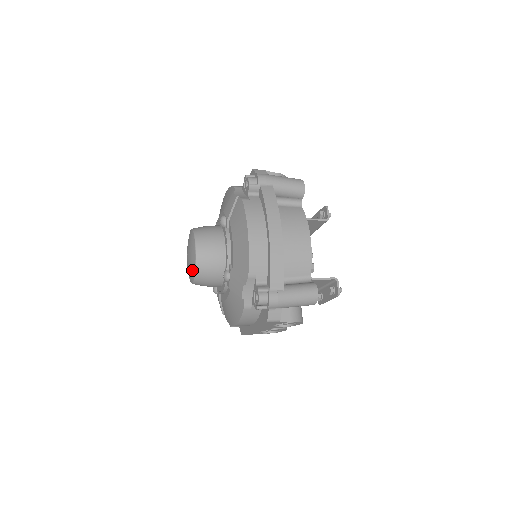
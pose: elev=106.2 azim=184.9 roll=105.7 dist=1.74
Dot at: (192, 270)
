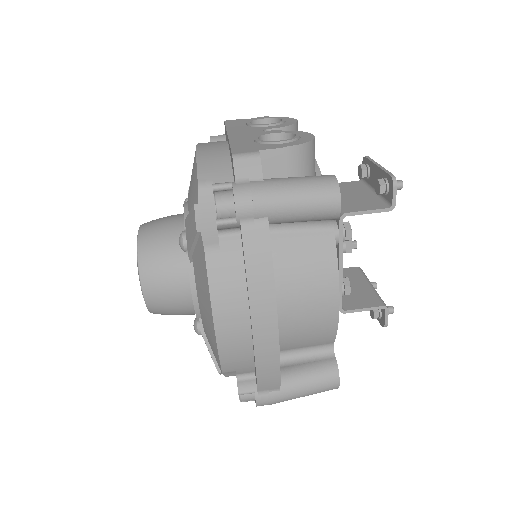
Dot at: occluded
